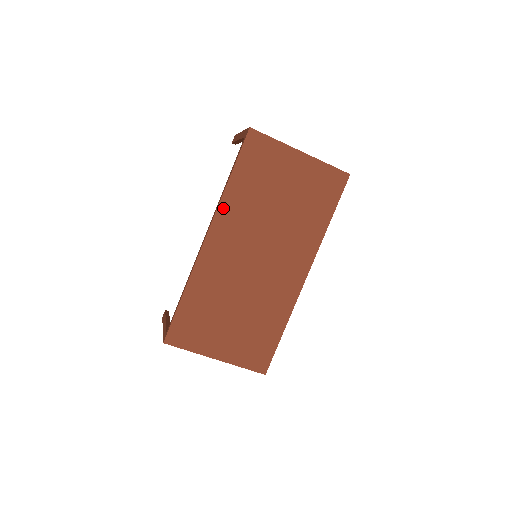
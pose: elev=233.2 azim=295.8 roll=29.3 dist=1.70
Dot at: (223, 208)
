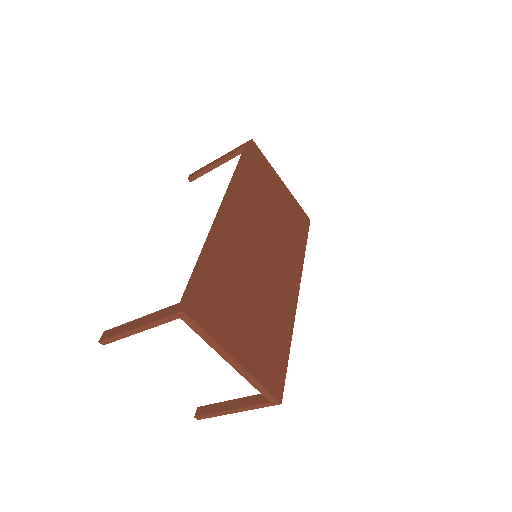
Dot at: (238, 188)
